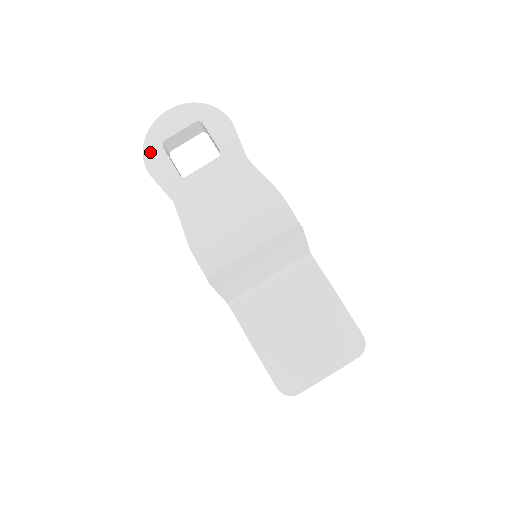
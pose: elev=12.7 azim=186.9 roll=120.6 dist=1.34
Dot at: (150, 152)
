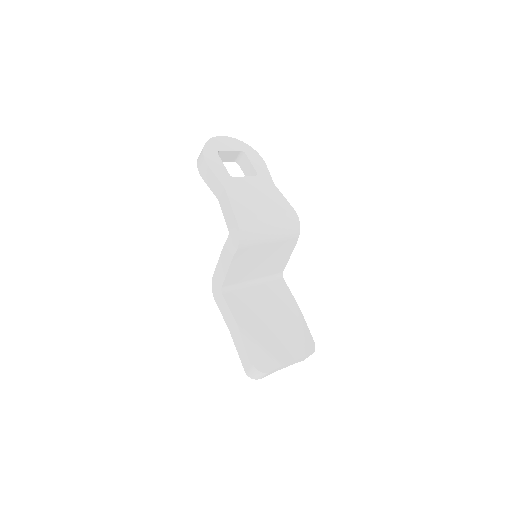
Dot at: (209, 153)
